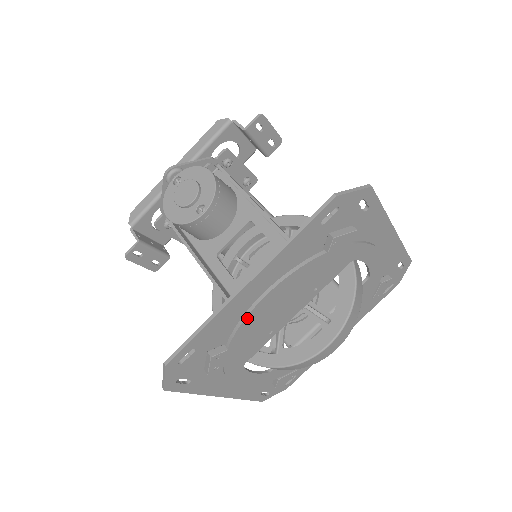
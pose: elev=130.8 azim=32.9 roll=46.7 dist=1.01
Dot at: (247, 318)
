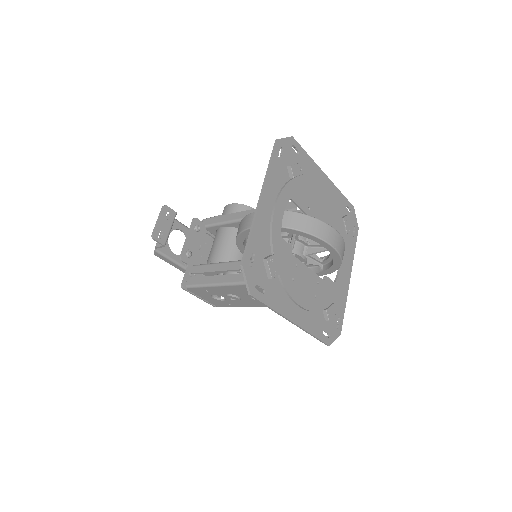
Dot at: (317, 181)
